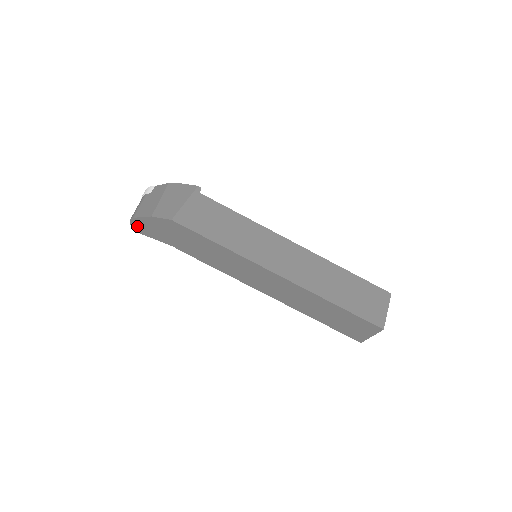
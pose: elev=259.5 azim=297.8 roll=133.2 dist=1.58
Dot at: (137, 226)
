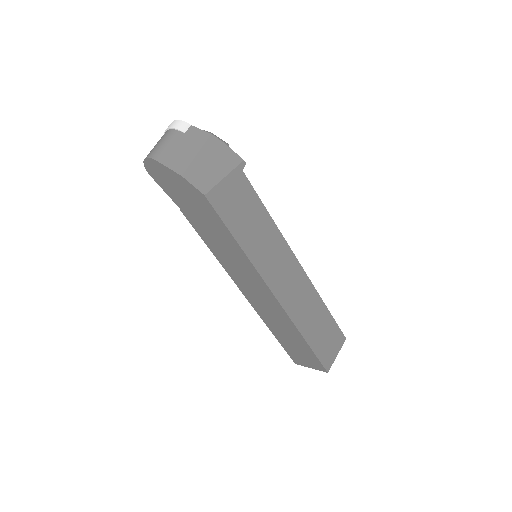
Dot at: (151, 167)
